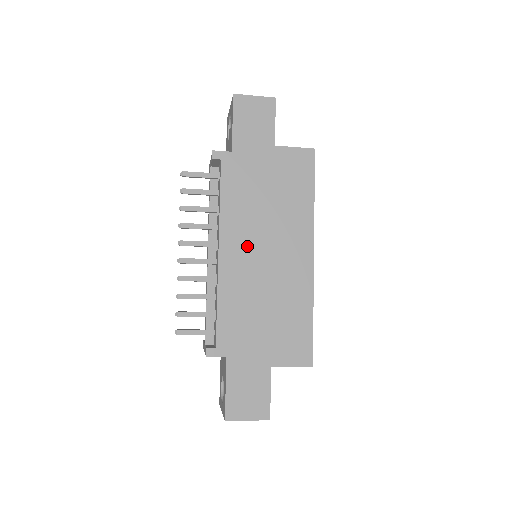
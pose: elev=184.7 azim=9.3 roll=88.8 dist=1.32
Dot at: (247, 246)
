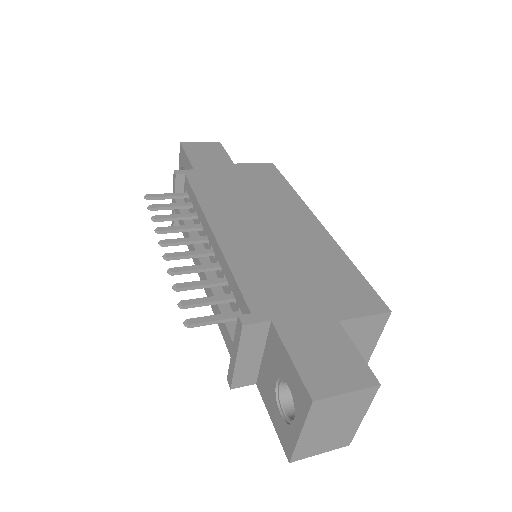
Dot at: (243, 223)
